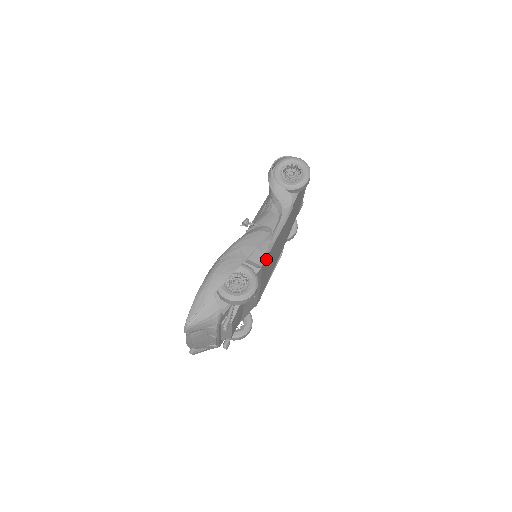
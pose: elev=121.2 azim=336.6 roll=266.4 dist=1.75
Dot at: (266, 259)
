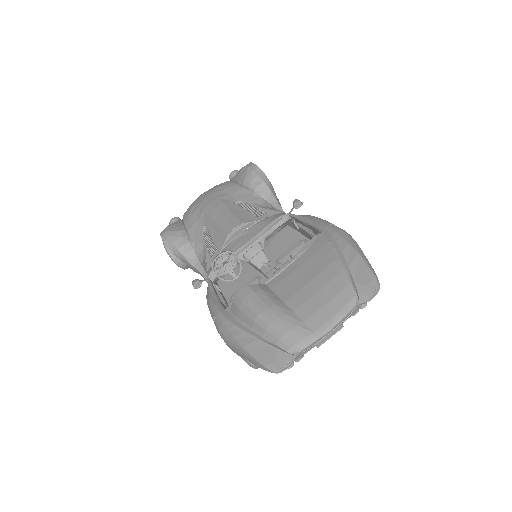
Dot at: occluded
